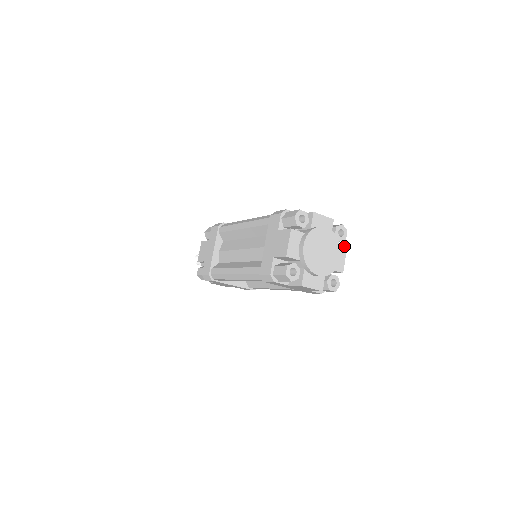
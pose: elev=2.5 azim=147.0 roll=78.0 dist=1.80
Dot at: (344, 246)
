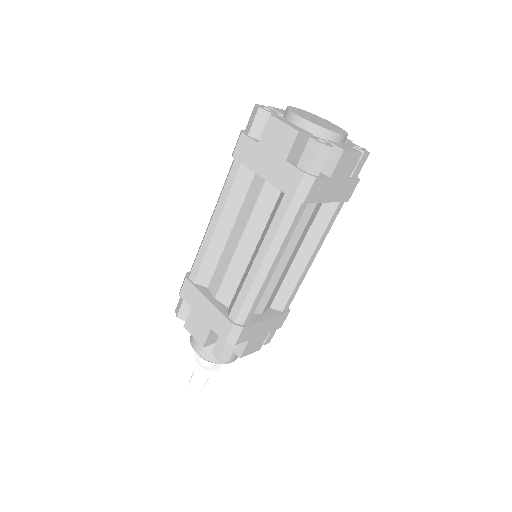
Dot at: occluded
